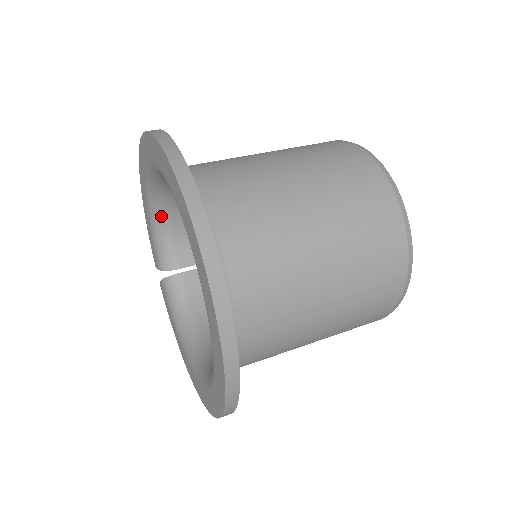
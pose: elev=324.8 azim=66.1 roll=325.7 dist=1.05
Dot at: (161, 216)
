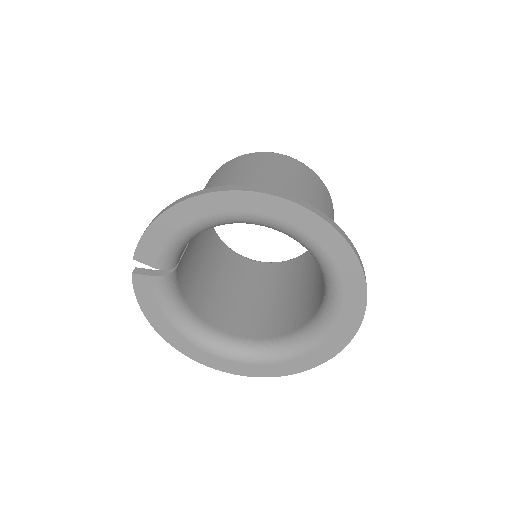
Dot at: (202, 231)
